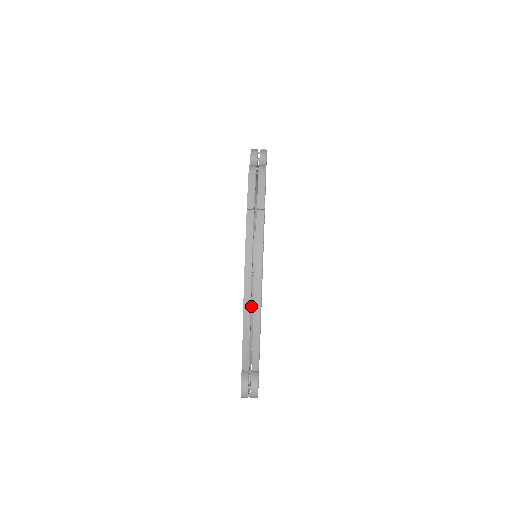
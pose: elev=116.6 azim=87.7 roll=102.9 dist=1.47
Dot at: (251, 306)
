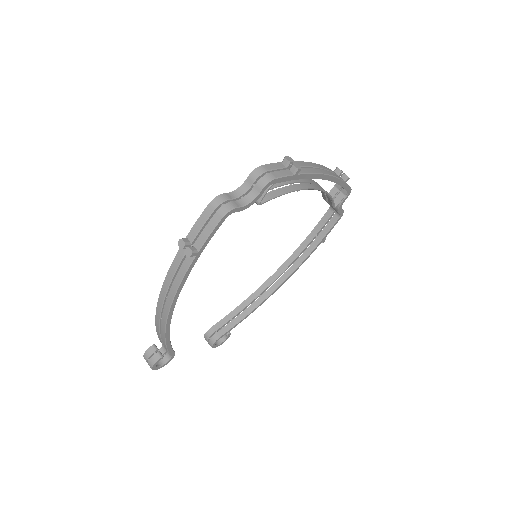
Dot at: (275, 275)
